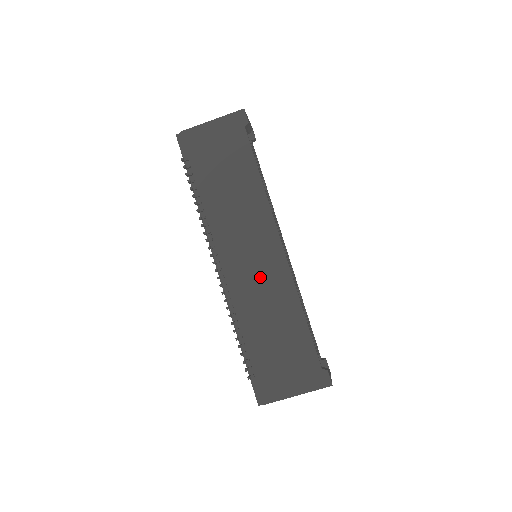
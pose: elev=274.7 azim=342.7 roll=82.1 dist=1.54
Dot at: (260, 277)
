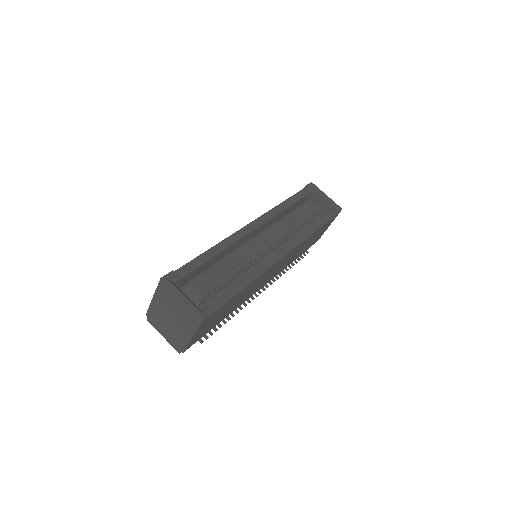
Dot at: occluded
